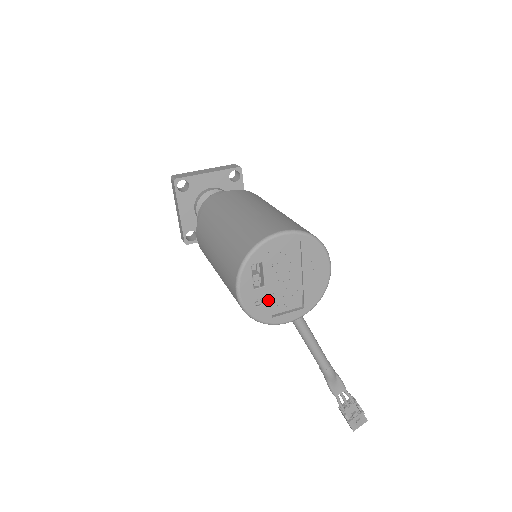
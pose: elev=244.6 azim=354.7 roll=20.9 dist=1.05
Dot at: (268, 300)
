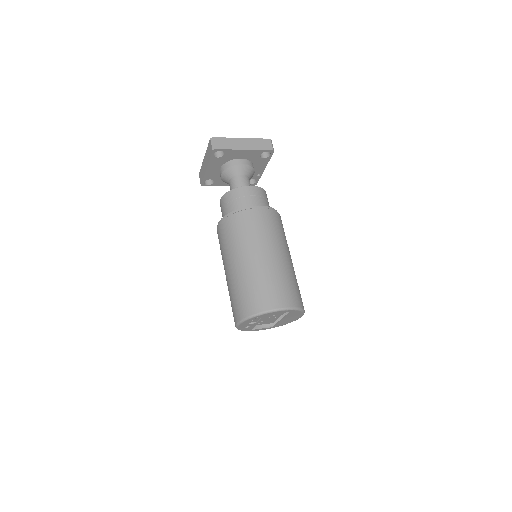
Dot at: (254, 326)
